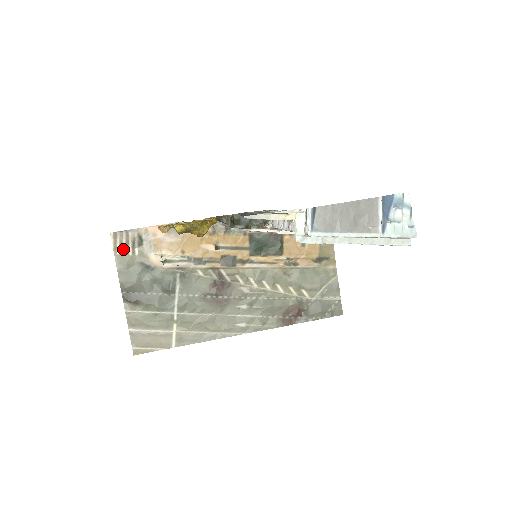
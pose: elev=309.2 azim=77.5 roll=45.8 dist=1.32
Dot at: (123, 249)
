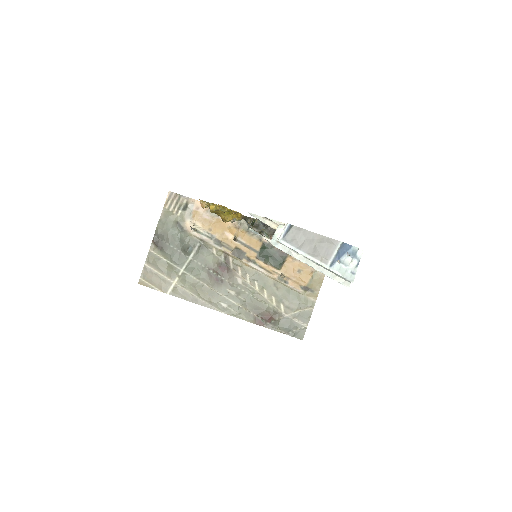
Dot at: (171, 206)
